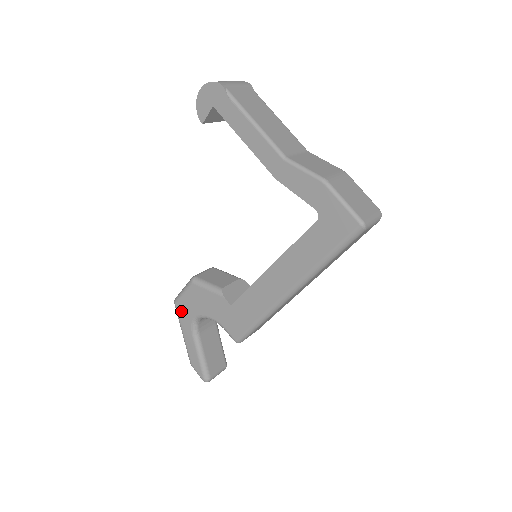
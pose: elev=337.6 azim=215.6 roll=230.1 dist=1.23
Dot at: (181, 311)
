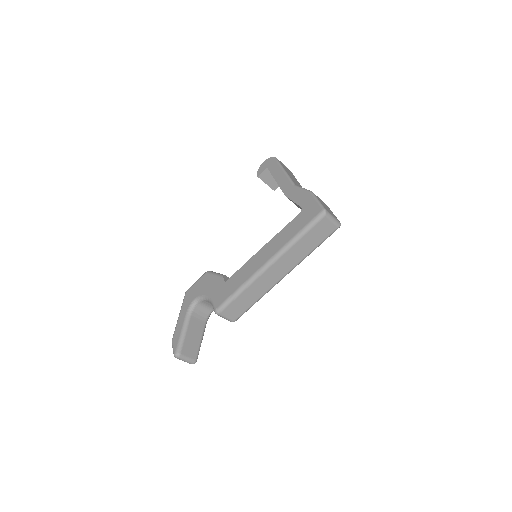
Dot at: (187, 296)
